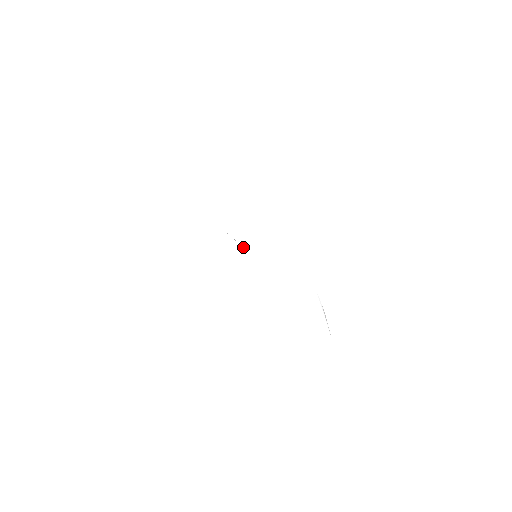
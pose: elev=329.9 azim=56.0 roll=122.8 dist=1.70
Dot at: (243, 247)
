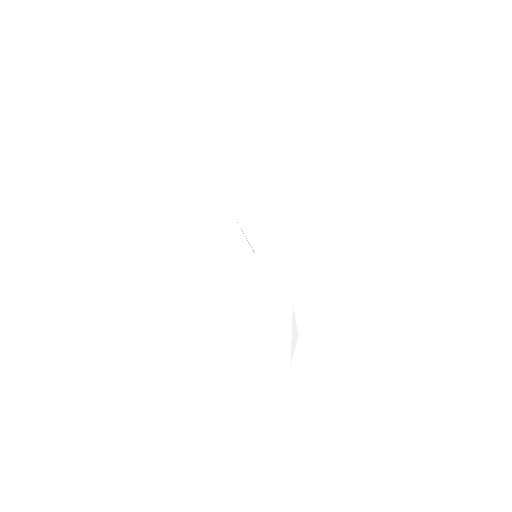
Dot at: (253, 250)
